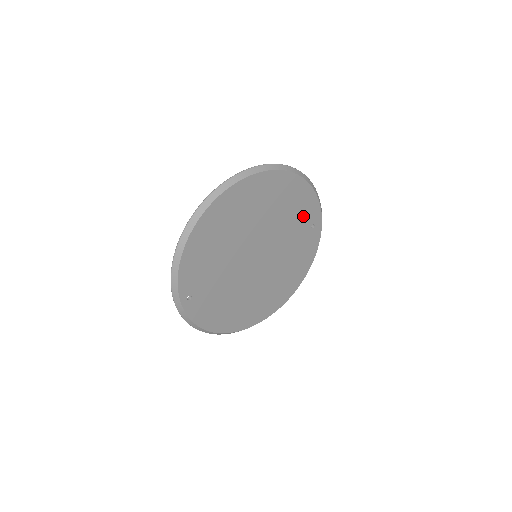
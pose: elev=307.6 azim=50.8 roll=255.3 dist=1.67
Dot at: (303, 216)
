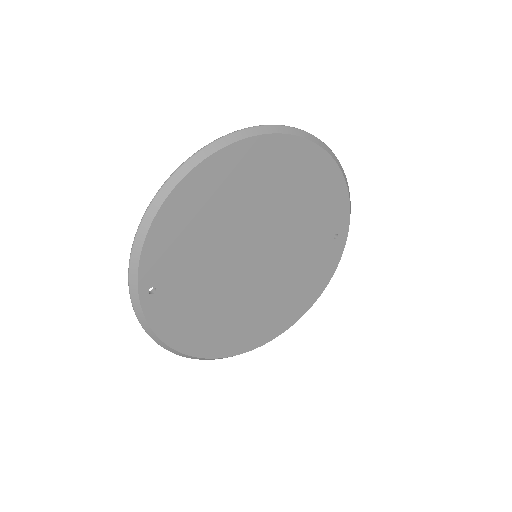
Dot at: (326, 218)
